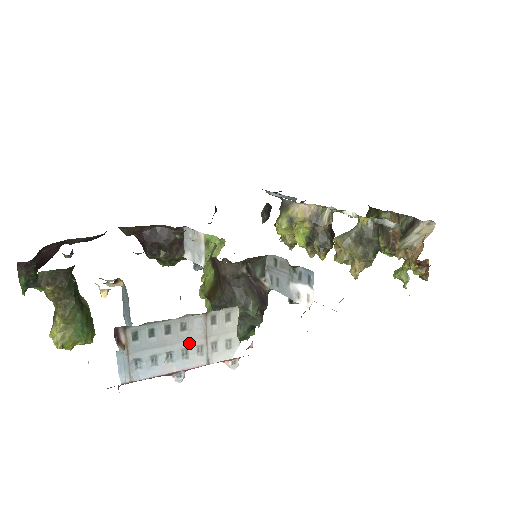
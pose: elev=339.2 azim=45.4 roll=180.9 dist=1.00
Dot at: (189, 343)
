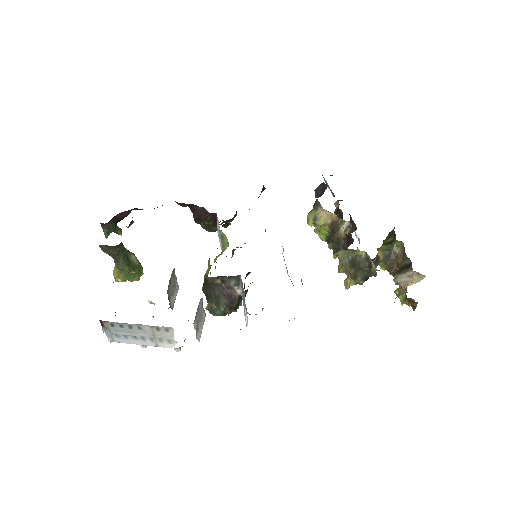
Dot at: (144, 335)
